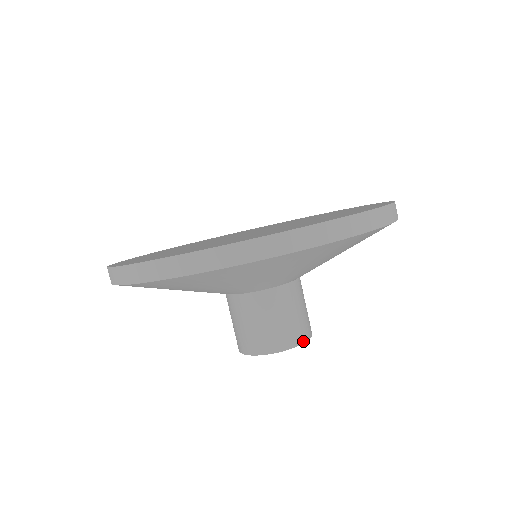
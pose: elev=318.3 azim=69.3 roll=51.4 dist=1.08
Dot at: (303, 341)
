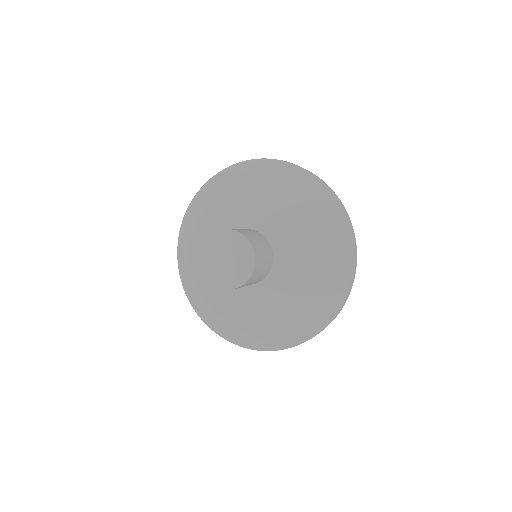
Dot at: (238, 231)
